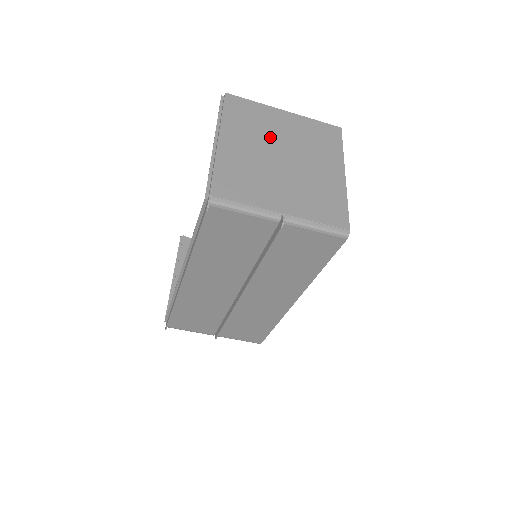
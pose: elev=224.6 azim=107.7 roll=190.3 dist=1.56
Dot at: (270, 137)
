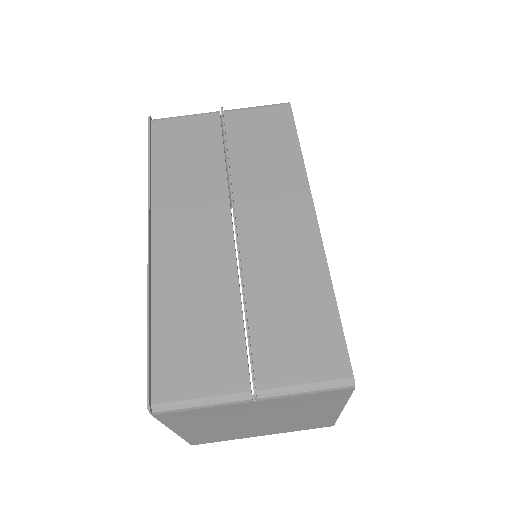
Dot at: occluded
